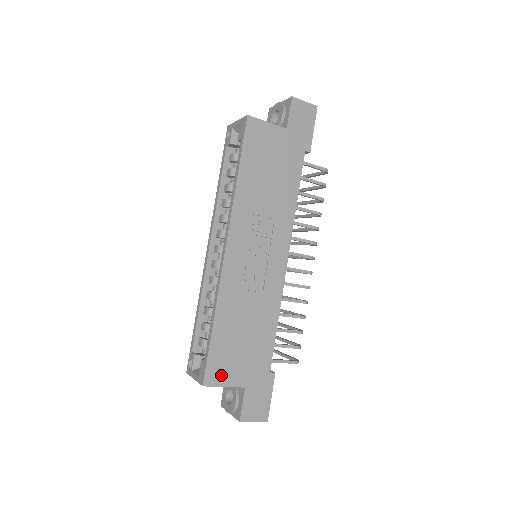
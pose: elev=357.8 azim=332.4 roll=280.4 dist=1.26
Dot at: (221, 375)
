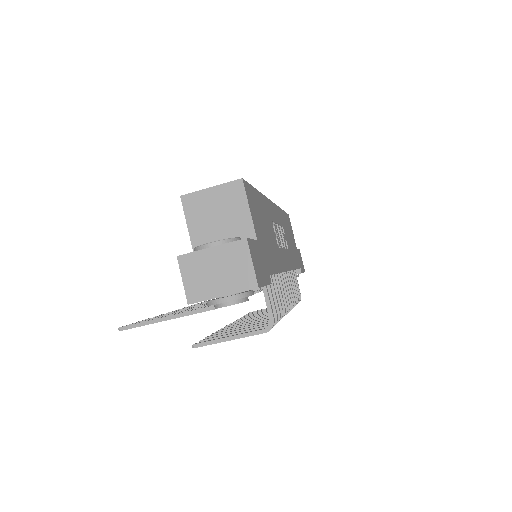
Dot at: (251, 203)
